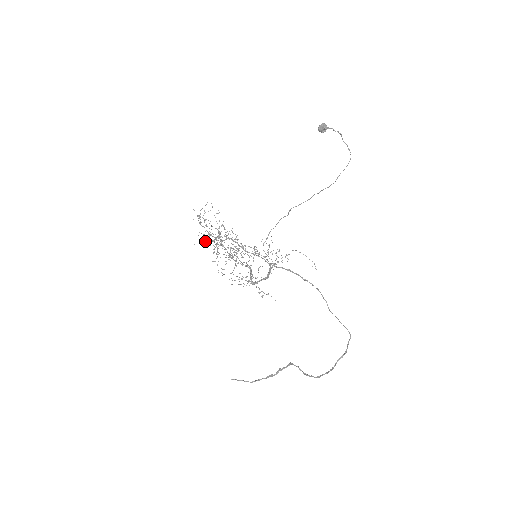
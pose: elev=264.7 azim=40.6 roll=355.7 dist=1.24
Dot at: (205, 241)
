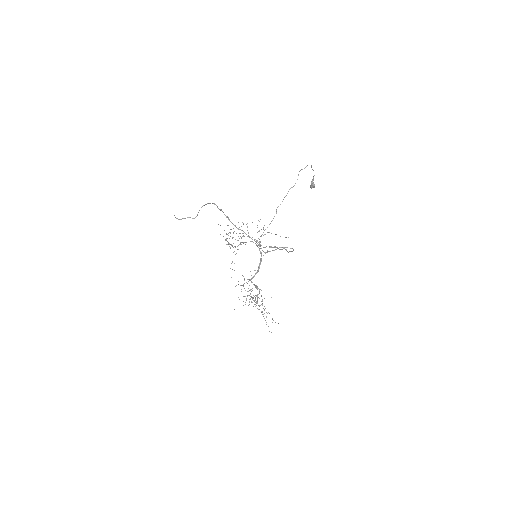
Dot at: occluded
